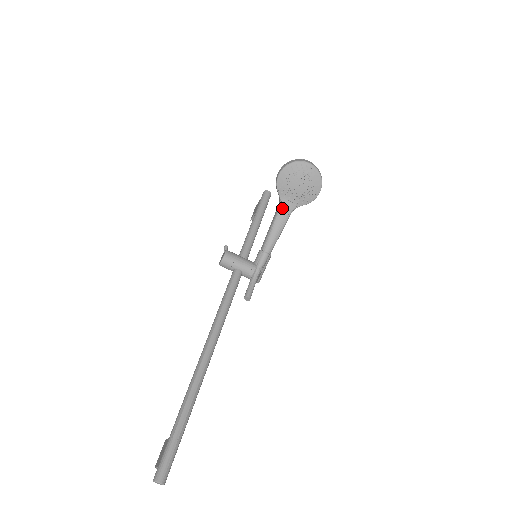
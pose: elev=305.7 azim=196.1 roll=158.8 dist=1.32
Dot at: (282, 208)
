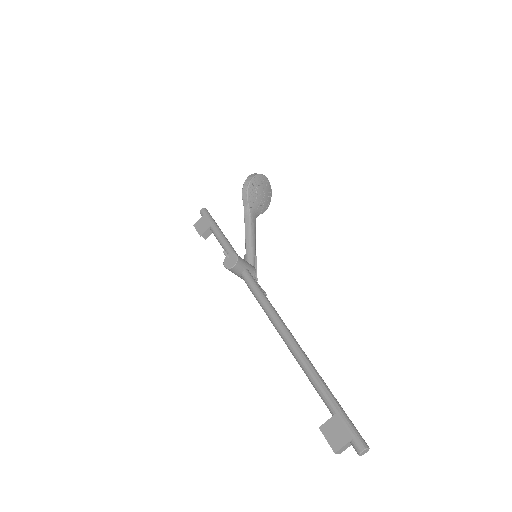
Dot at: (252, 215)
